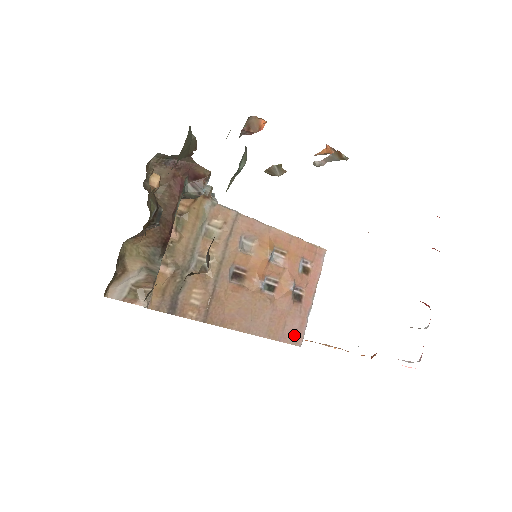
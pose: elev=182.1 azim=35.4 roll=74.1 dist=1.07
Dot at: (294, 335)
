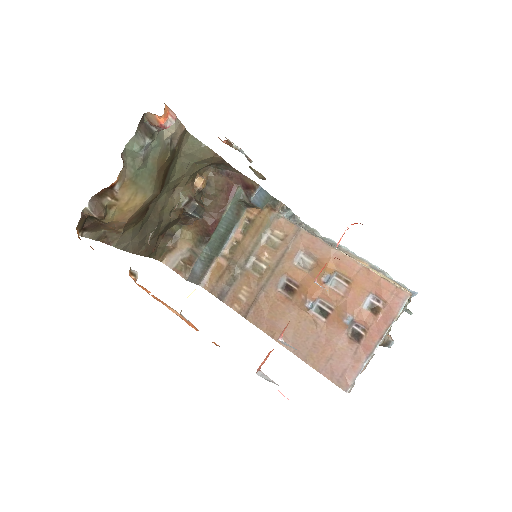
Dot at: (339, 375)
